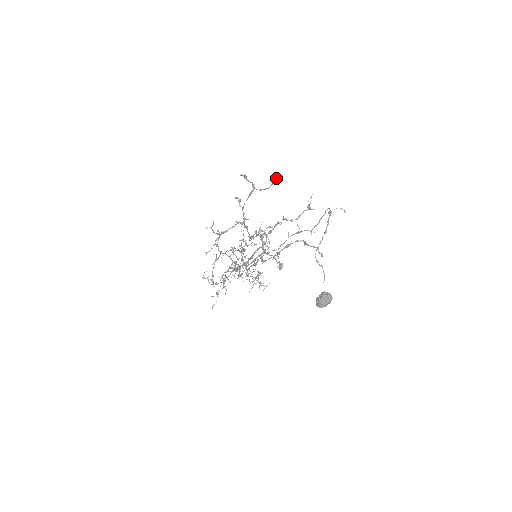
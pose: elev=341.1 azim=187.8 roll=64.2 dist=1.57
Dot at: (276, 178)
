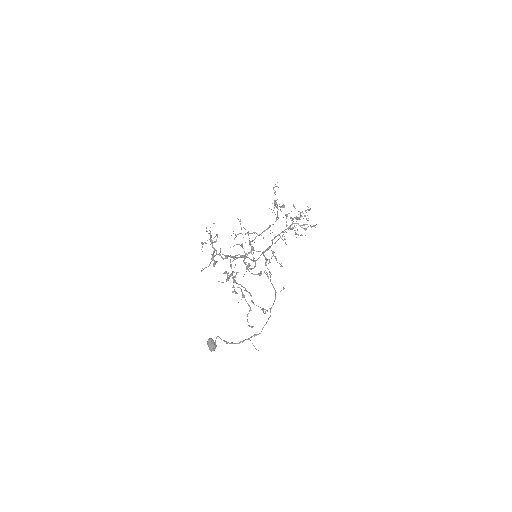
Dot at: (258, 274)
